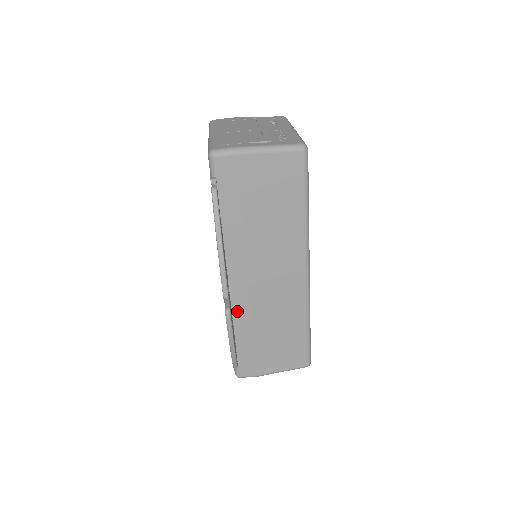
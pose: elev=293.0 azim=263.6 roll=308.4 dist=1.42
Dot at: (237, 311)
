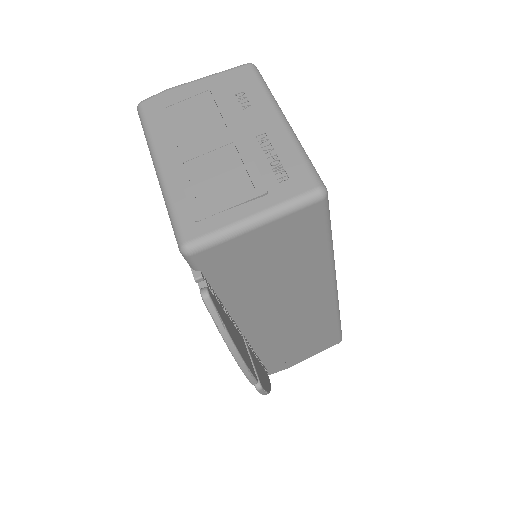
Dot at: (258, 345)
